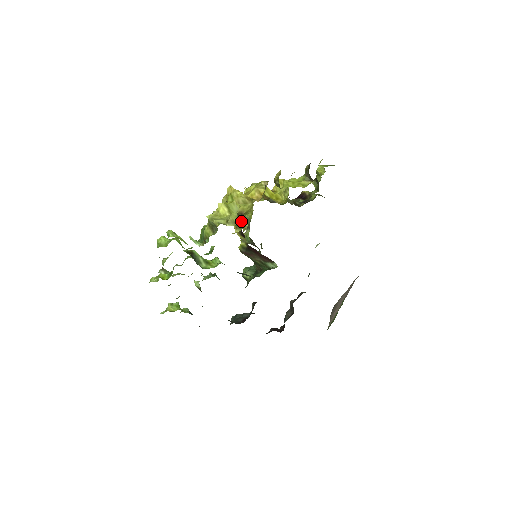
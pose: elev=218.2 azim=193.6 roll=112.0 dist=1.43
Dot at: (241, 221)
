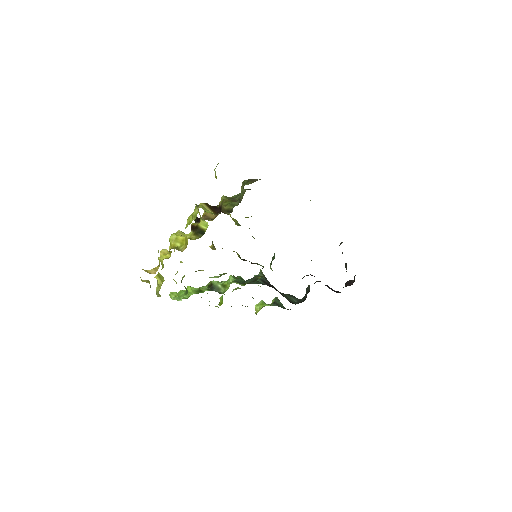
Dot at: (214, 246)
